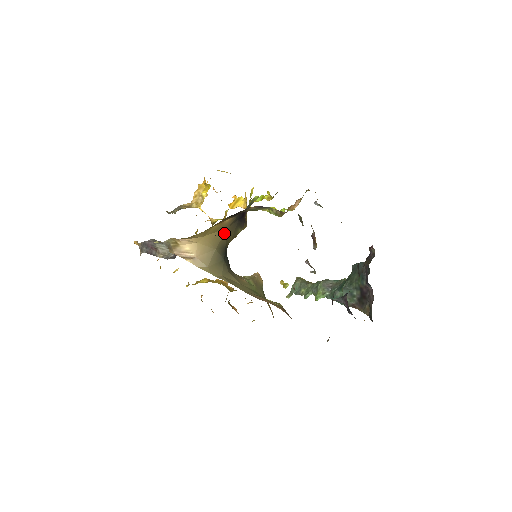
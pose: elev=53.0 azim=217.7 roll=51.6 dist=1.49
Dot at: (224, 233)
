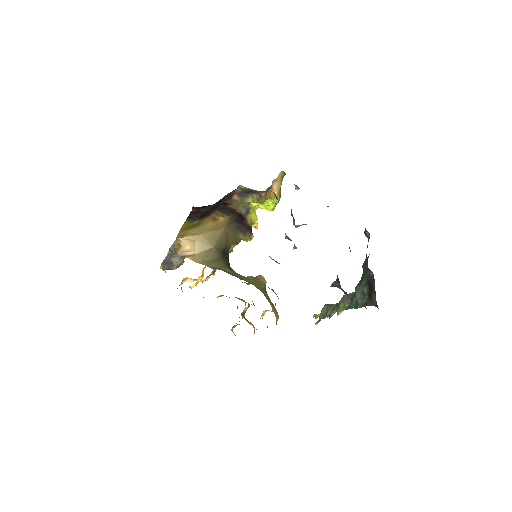
Dot at: (221, 233)
